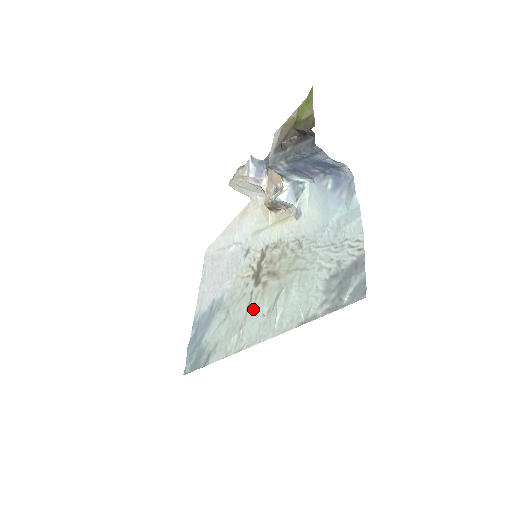
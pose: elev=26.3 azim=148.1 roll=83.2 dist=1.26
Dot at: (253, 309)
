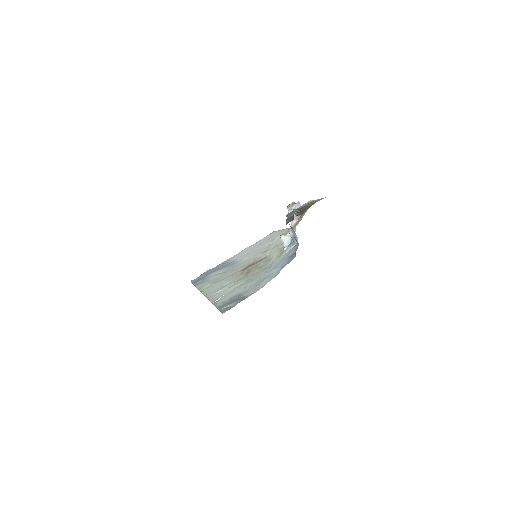
Dot at: (226, 279)
